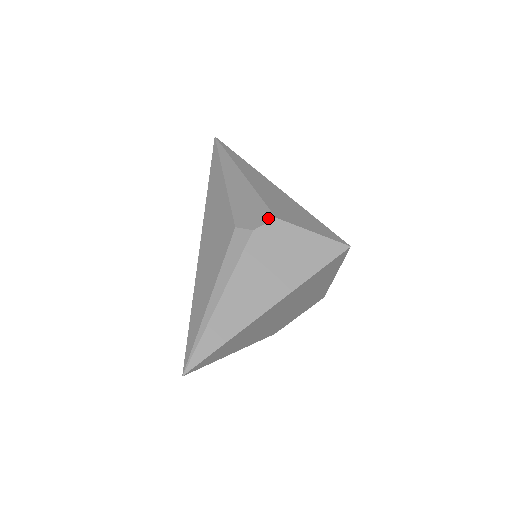
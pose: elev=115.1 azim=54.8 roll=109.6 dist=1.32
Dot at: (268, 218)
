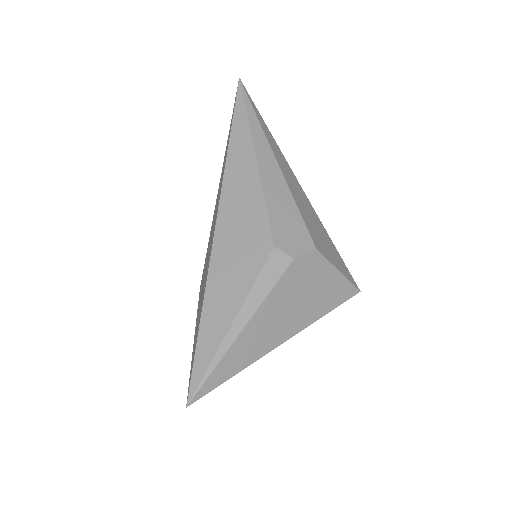
Dot at: (309, 247)
